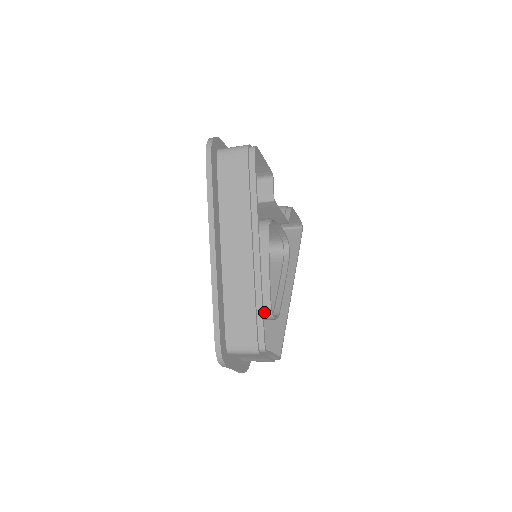
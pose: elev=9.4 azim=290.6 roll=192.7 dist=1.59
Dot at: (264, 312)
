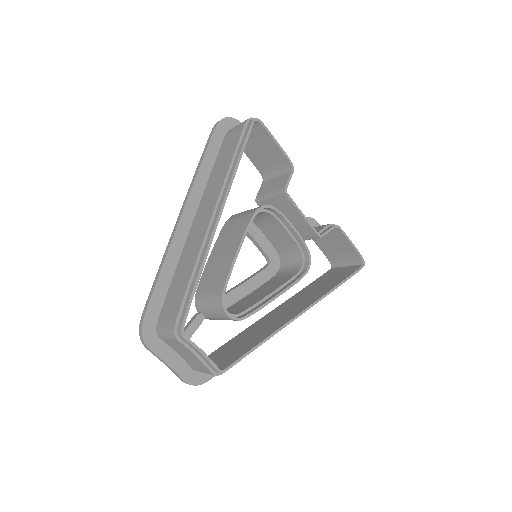
Dot at: (216, 302)
